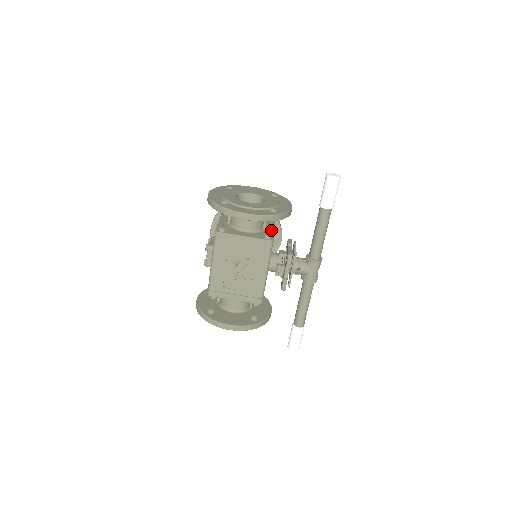
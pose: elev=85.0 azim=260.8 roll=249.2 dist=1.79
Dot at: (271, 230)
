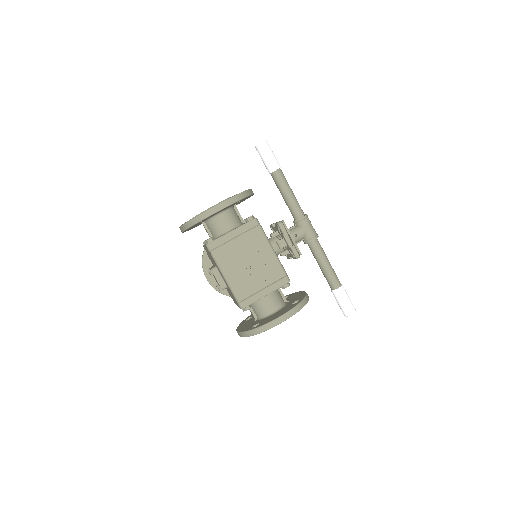
Dot at: occluded
